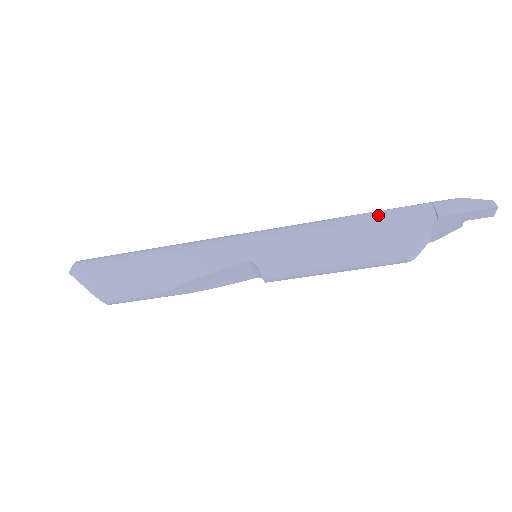
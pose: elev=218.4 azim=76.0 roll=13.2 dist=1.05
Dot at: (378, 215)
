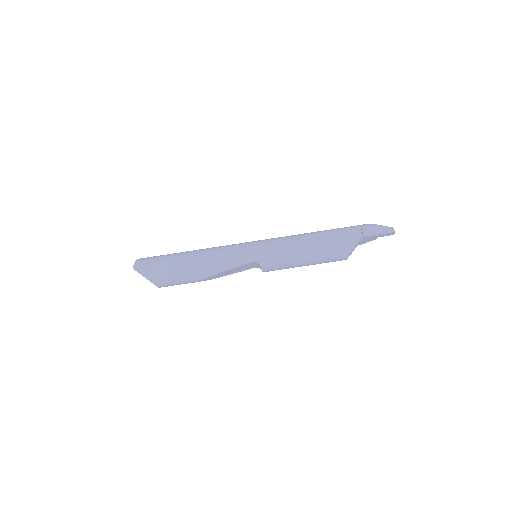
Dot at: (330, 234)
